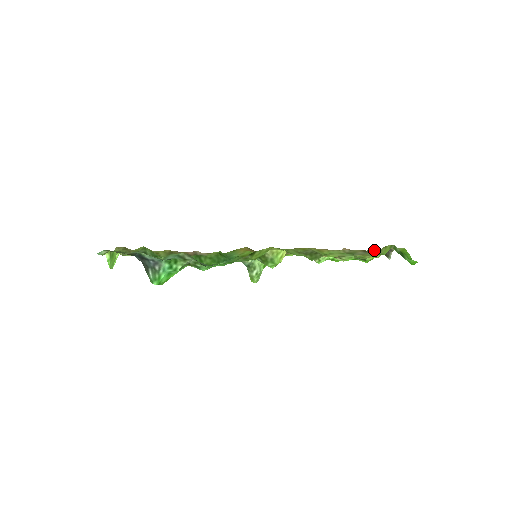
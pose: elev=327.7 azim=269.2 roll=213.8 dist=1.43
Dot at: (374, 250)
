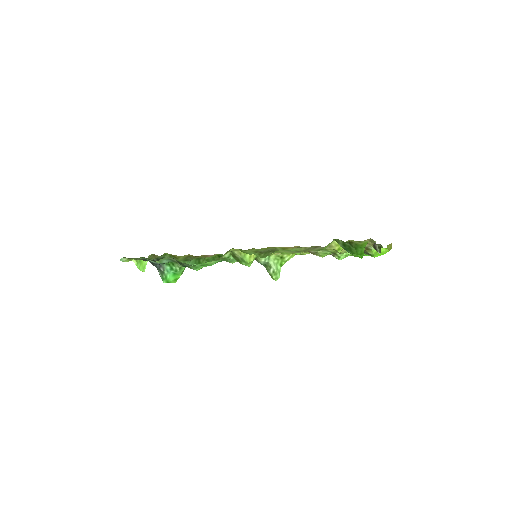
Dot at: occluded
